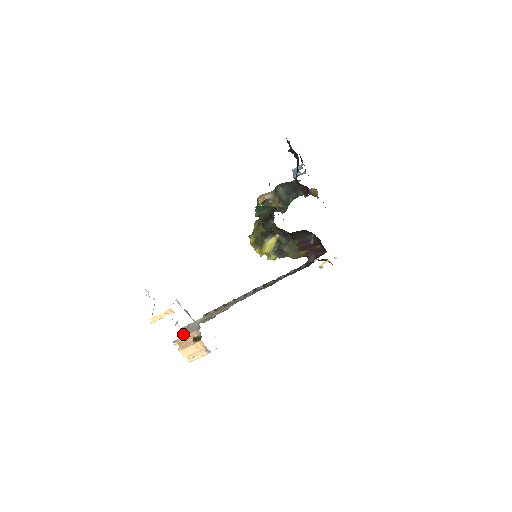
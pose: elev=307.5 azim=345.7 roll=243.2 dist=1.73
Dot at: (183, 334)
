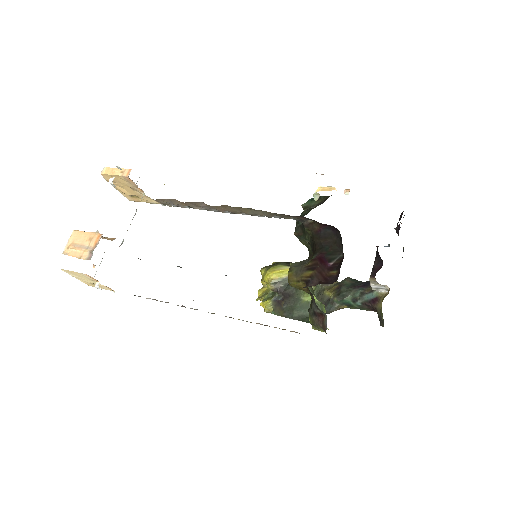
Dot at: occluded
